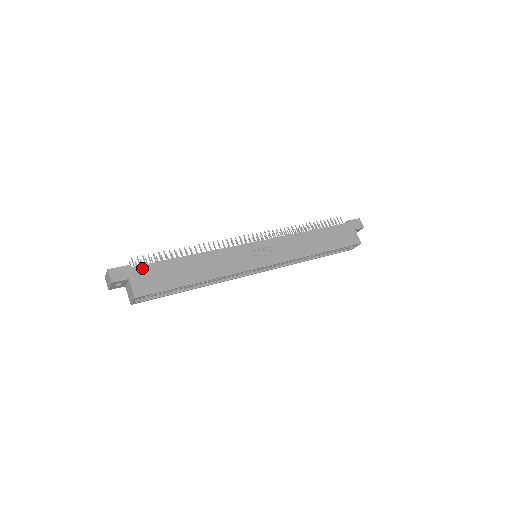
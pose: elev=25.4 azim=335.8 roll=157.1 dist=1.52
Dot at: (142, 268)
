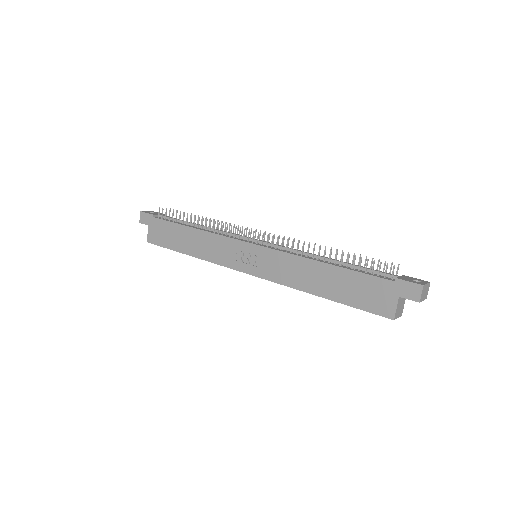
Dot at: (158, 221)
